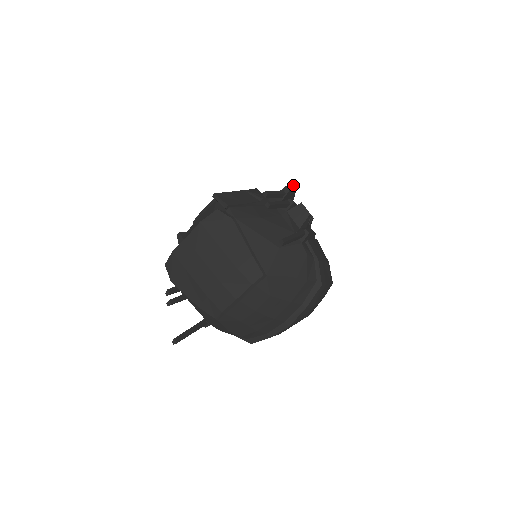
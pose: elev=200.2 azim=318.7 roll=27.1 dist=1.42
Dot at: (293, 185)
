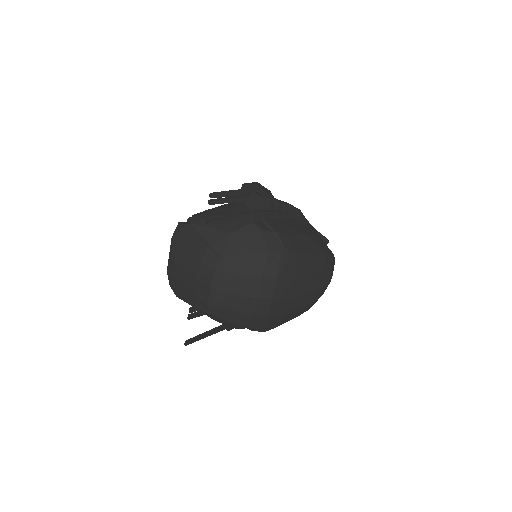
Dot at: (254, 182)
